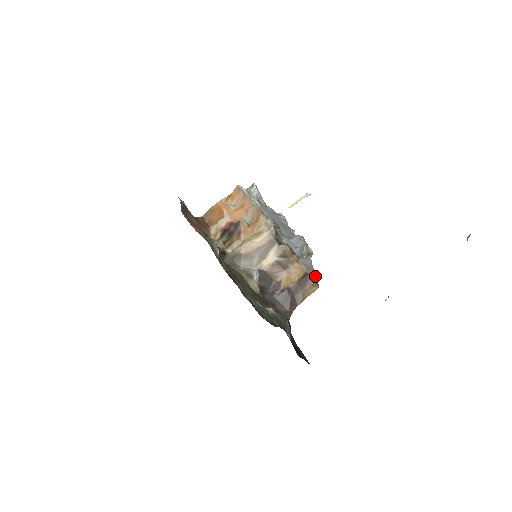
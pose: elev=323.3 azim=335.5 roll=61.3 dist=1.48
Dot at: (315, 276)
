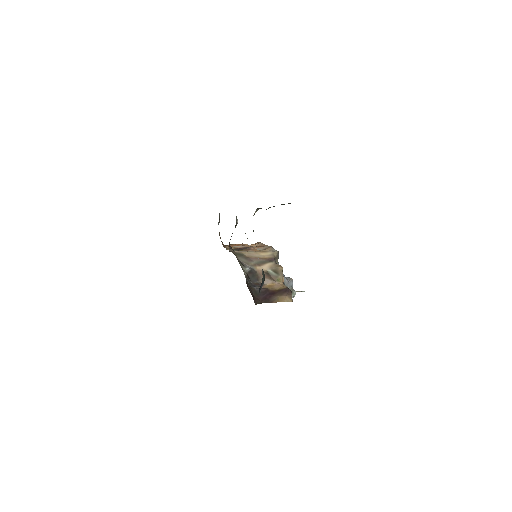
Dot at: occluded
